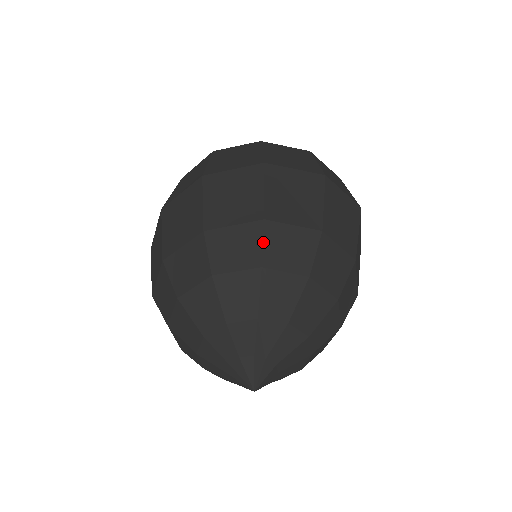
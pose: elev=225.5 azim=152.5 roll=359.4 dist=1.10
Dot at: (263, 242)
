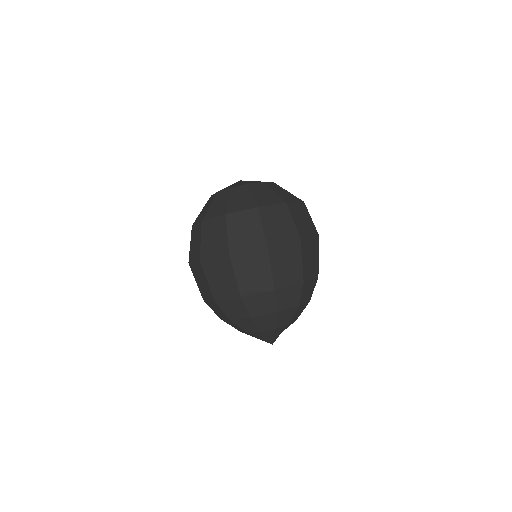
Dot at: (301, 294)
